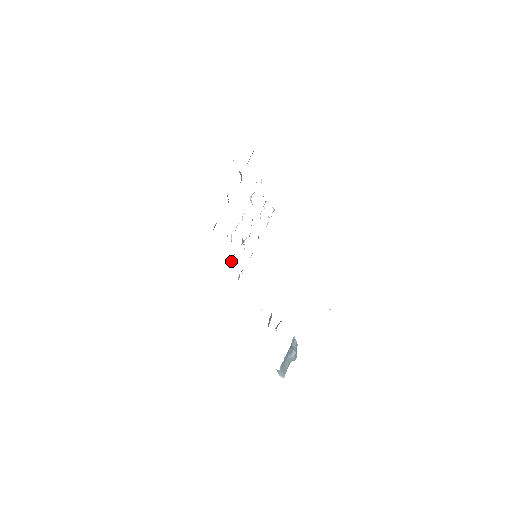
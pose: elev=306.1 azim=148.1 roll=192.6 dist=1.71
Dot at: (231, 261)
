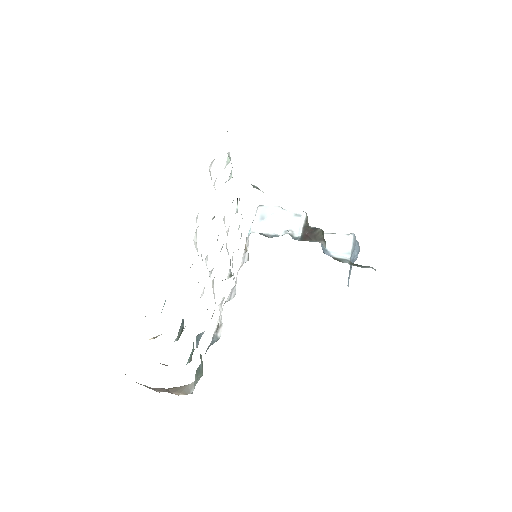
Dot at: occluded
